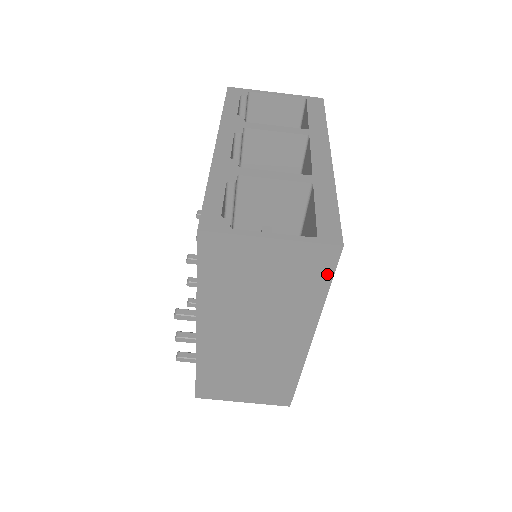
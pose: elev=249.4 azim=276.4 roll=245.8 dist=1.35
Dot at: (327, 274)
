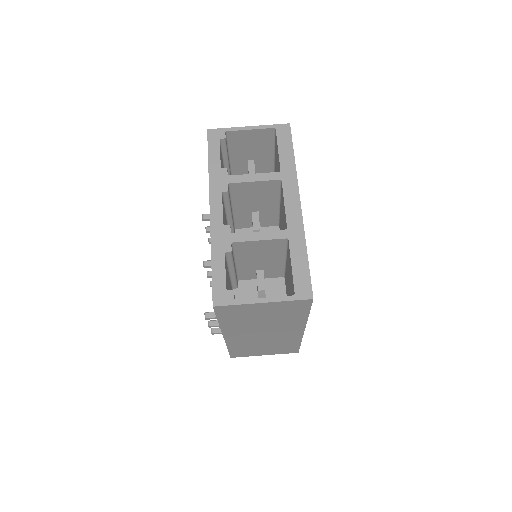
Dot at: (306, 309)
